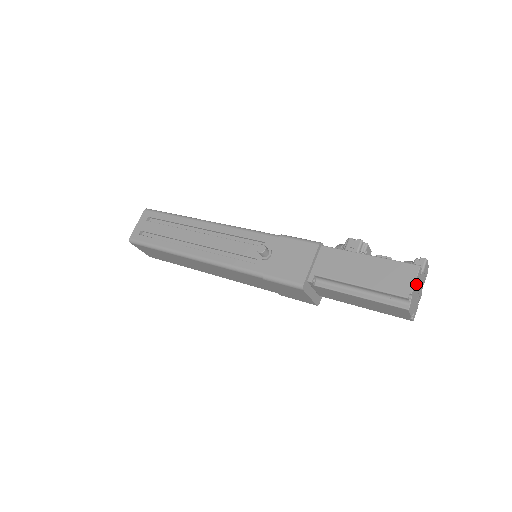
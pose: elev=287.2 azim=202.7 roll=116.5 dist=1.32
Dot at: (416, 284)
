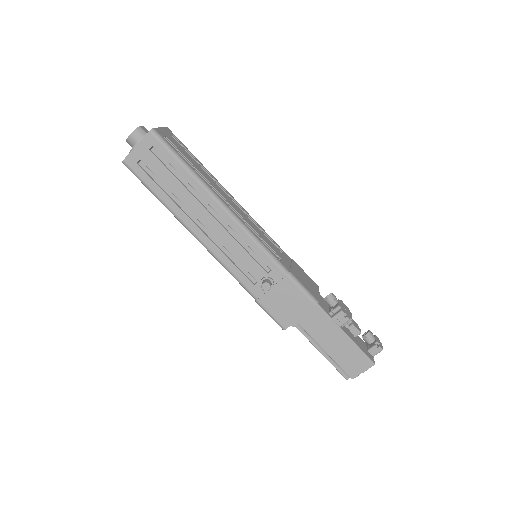
Dot at: (363, 369)
